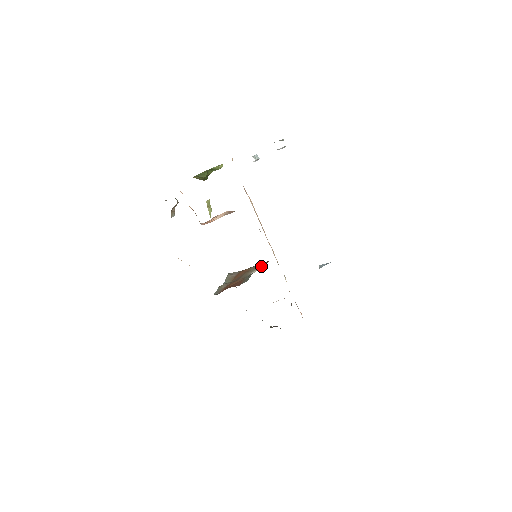
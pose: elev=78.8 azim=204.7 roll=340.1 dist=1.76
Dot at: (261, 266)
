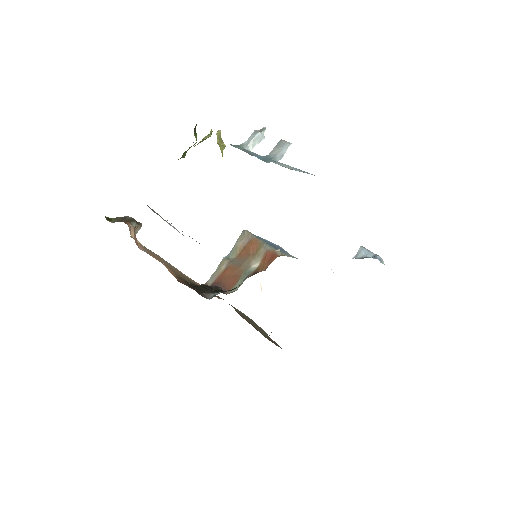
Dot at: (262, 265)
